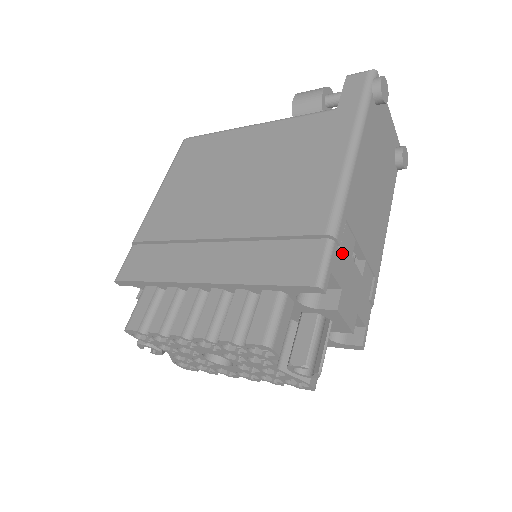
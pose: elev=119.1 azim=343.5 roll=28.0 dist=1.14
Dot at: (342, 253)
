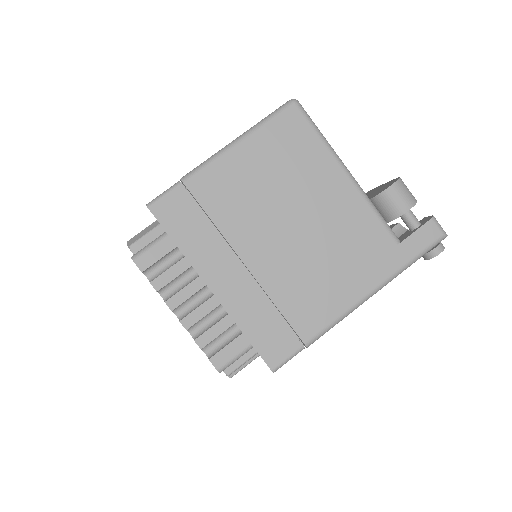
Dot at: (302, 344)
